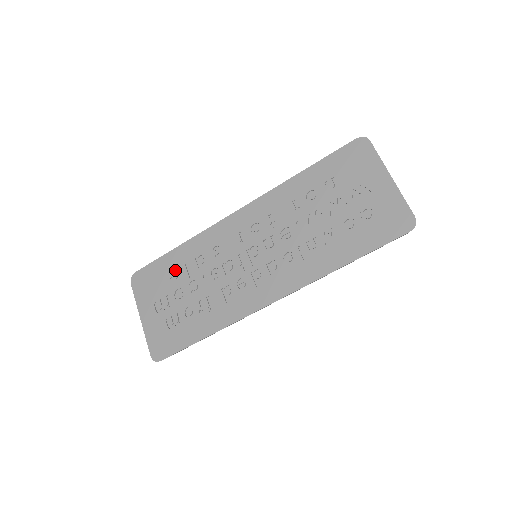
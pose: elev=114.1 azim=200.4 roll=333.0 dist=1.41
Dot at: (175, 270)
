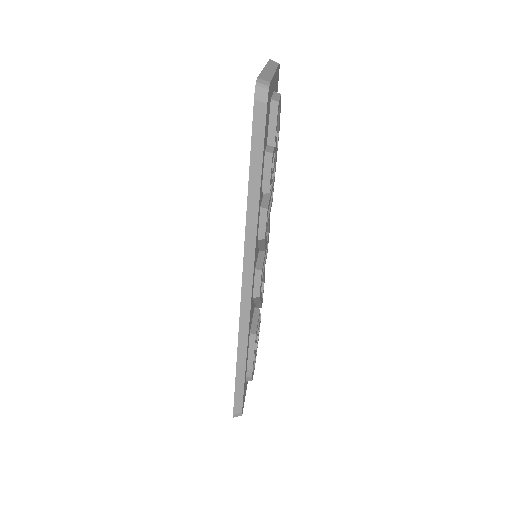
Dot at: occluded
